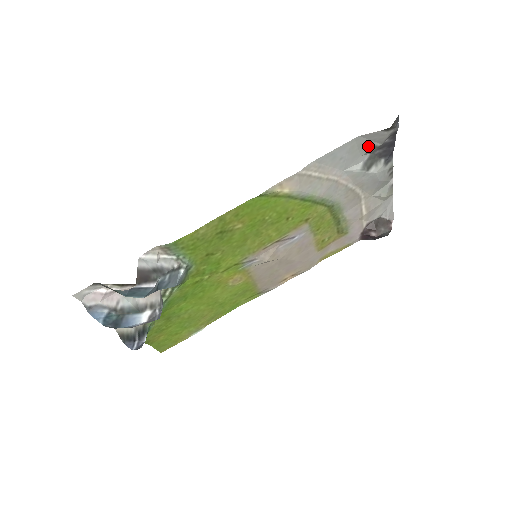
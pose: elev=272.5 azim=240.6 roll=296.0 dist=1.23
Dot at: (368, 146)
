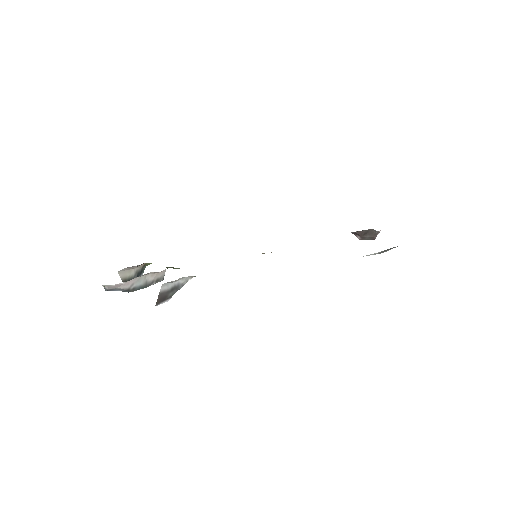
Dot at: occluded
